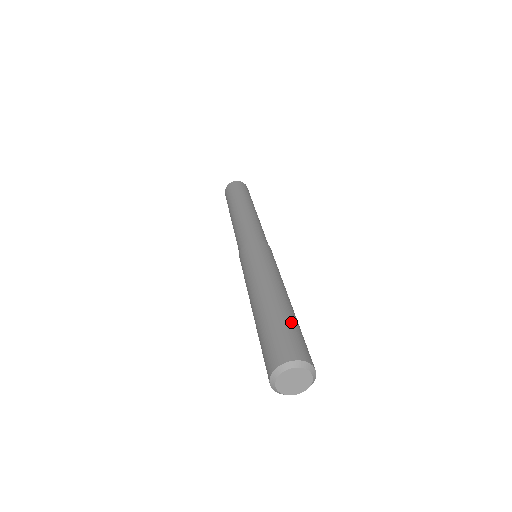
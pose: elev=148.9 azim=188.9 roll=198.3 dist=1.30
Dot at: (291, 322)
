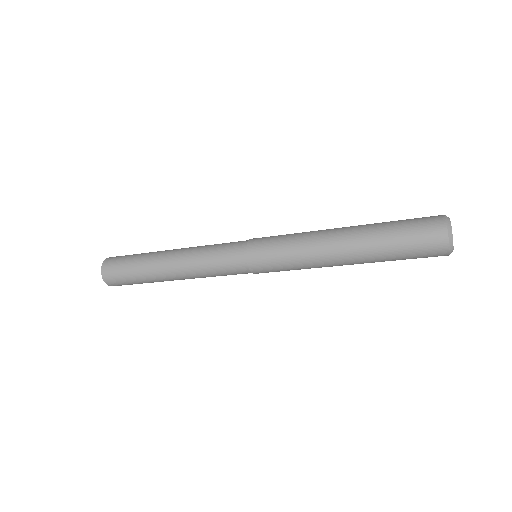
Dot at: occluded
